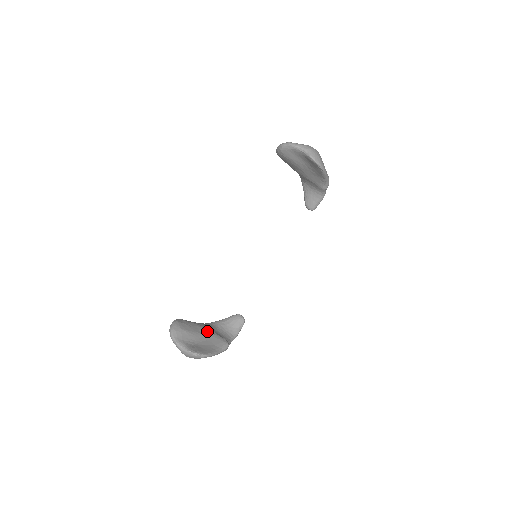
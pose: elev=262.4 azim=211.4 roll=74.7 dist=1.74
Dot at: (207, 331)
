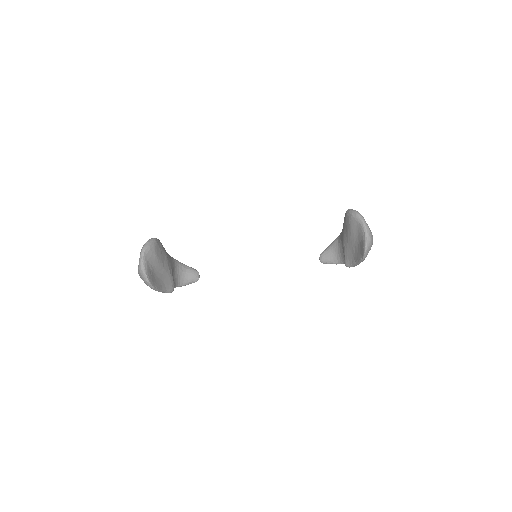
Dot at: (169, 267)
